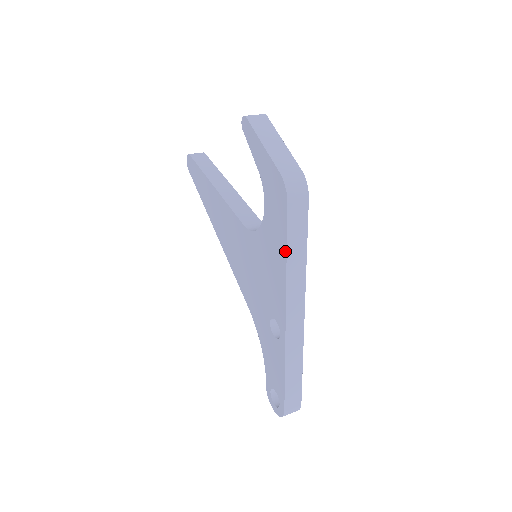
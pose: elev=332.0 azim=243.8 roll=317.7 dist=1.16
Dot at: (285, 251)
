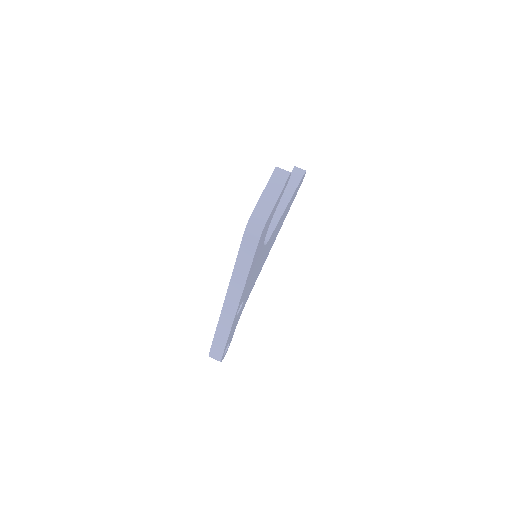
Dot at: (236, 260)
